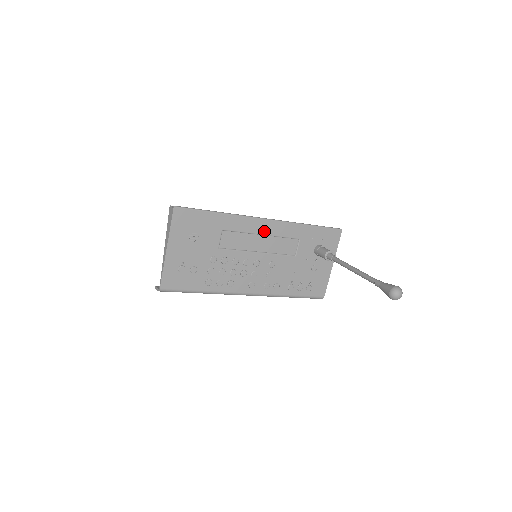
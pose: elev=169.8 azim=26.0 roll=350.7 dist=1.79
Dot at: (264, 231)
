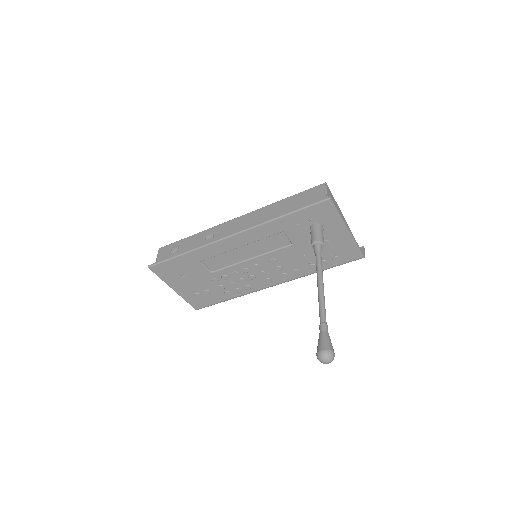
Dot at: (238, 244)
